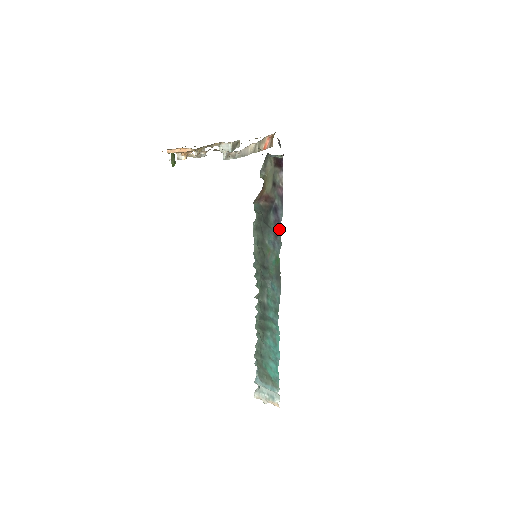
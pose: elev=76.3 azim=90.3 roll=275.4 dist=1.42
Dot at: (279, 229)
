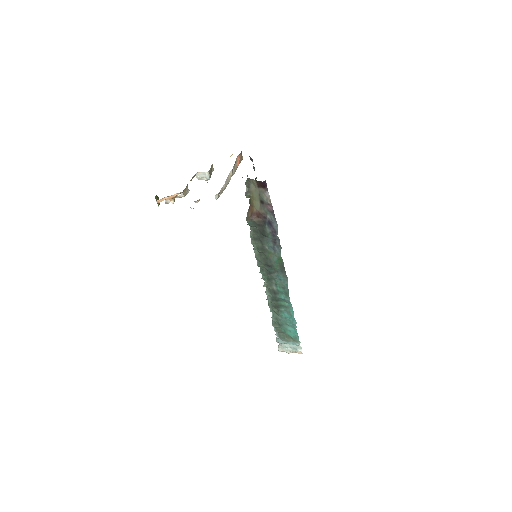
Dot at: (277, 237)
